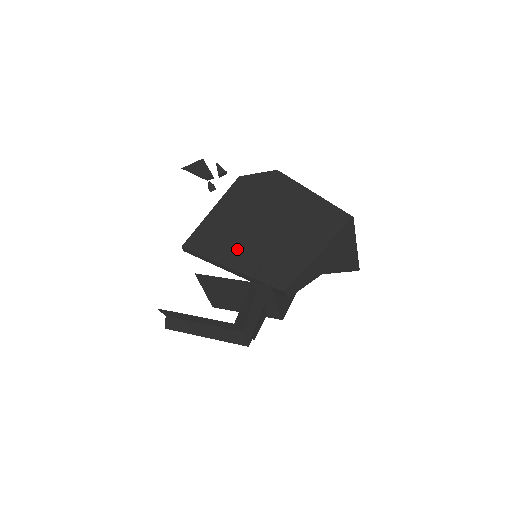
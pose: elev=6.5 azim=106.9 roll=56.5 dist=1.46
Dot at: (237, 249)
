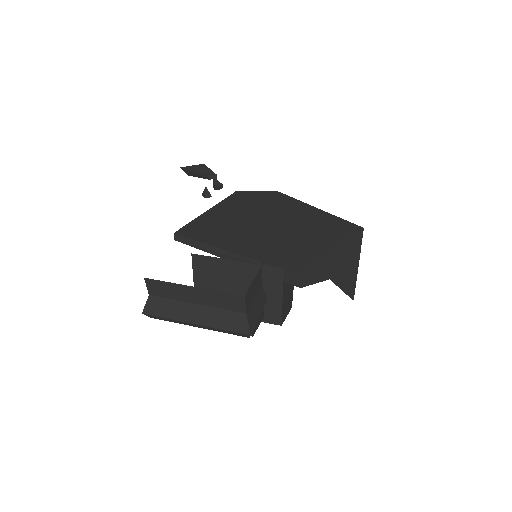
Dot at: (240, 240)
